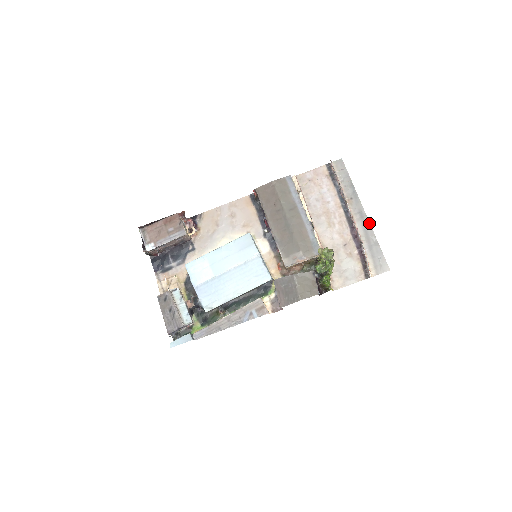
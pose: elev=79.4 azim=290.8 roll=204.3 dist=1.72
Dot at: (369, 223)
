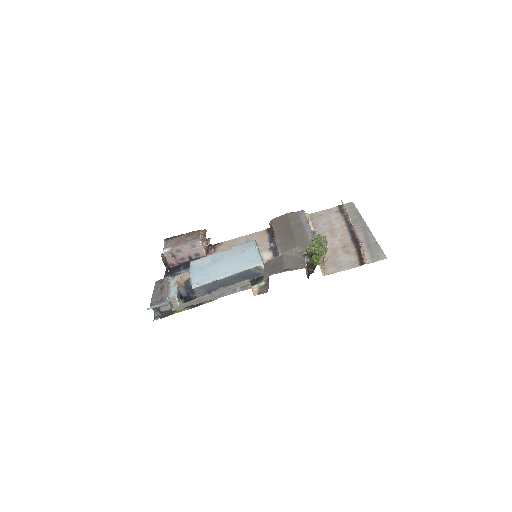
Dot at: (370, 232)
